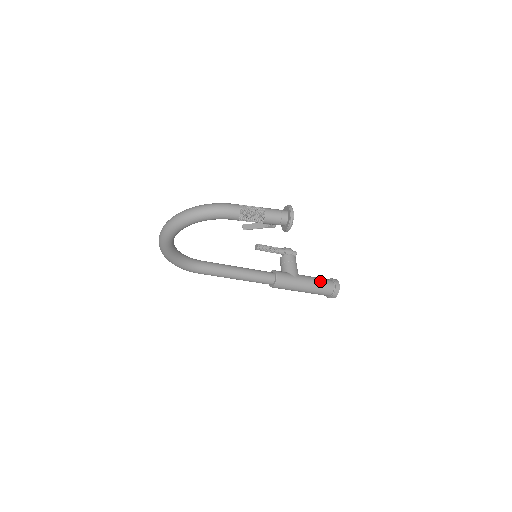
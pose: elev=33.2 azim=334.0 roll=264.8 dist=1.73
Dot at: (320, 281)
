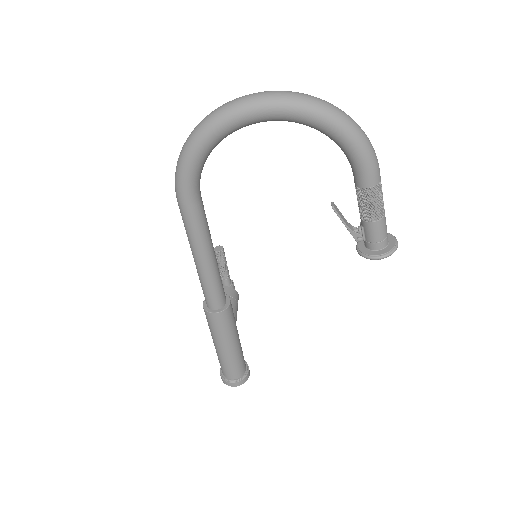
Dot at: occluded
